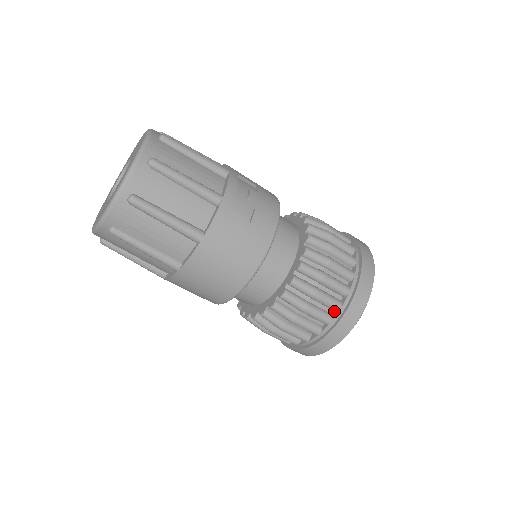
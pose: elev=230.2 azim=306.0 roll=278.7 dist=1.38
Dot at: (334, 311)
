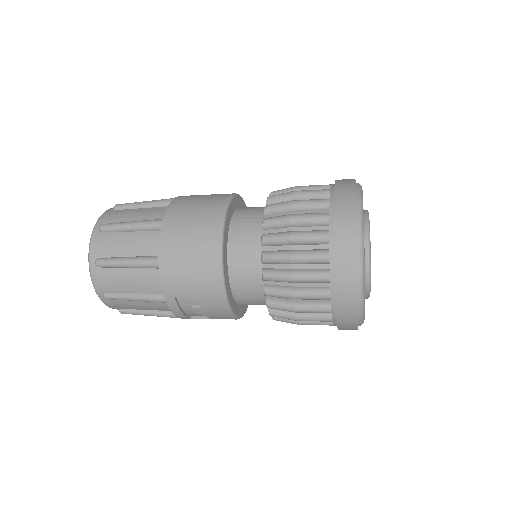
Dot at: occluded
